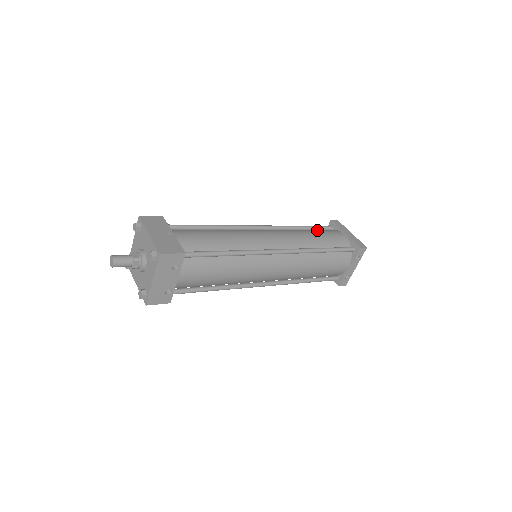
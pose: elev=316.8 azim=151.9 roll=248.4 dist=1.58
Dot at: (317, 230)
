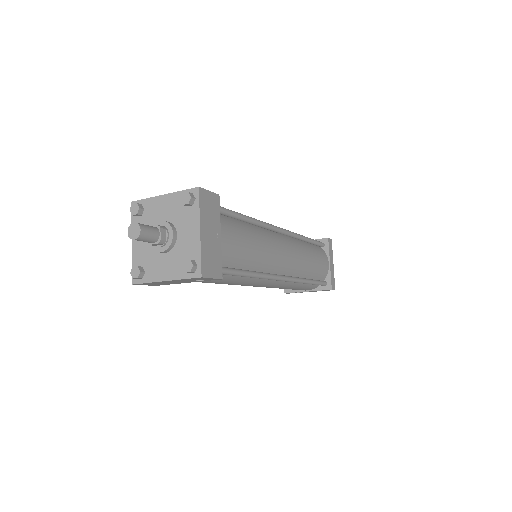
Dot at: (315, 250)
